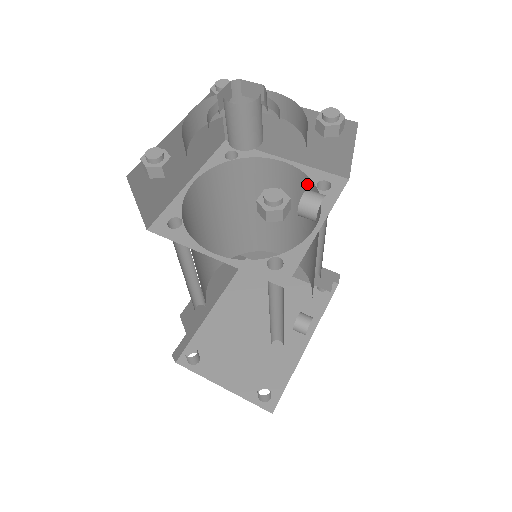
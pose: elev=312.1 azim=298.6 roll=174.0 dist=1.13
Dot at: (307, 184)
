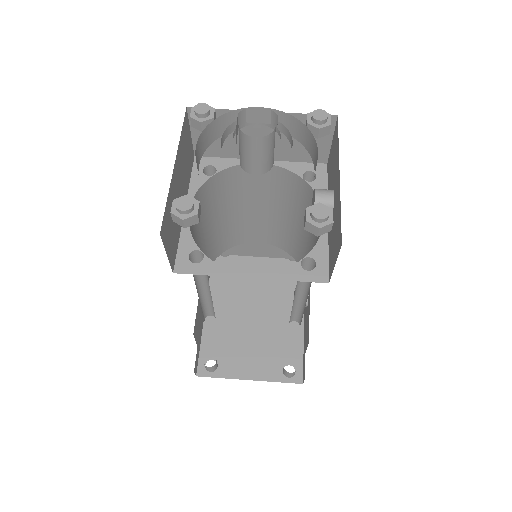
Dot at: (290, 178)
